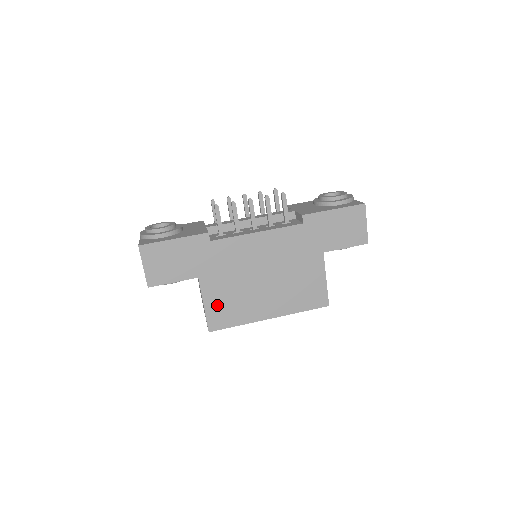
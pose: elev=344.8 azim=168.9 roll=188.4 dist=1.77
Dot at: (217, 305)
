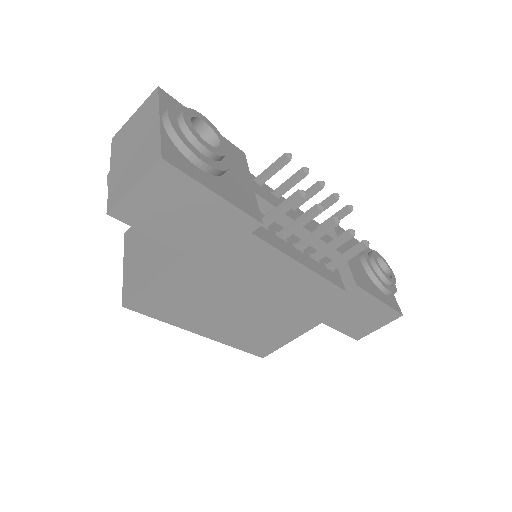
Dot at: (167, 291)
